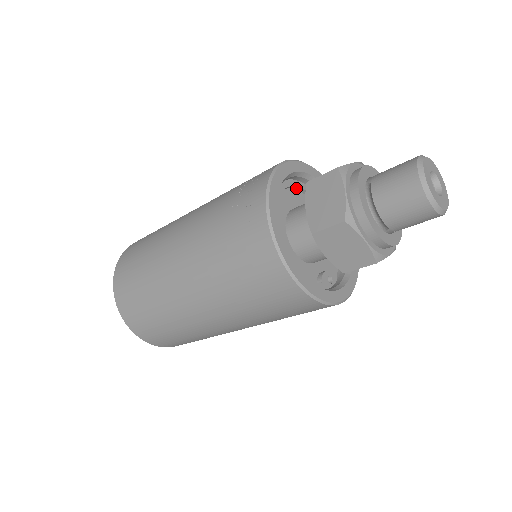
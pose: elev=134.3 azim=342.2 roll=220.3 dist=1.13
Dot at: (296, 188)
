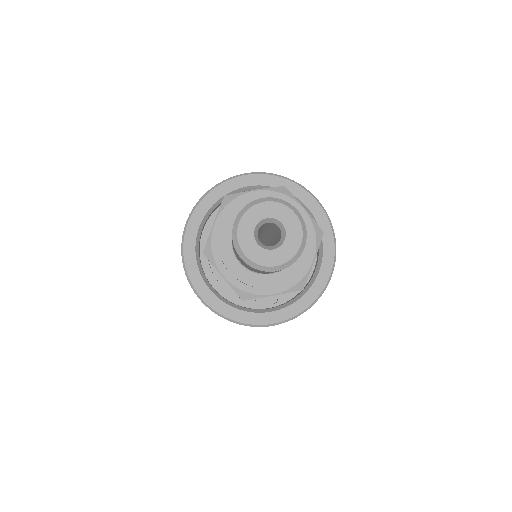
Dot at: occluded
